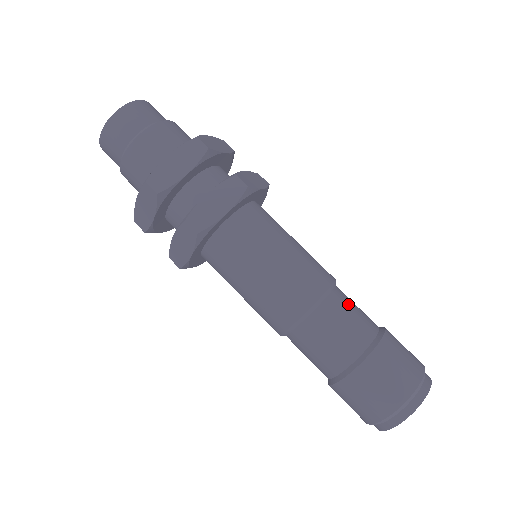
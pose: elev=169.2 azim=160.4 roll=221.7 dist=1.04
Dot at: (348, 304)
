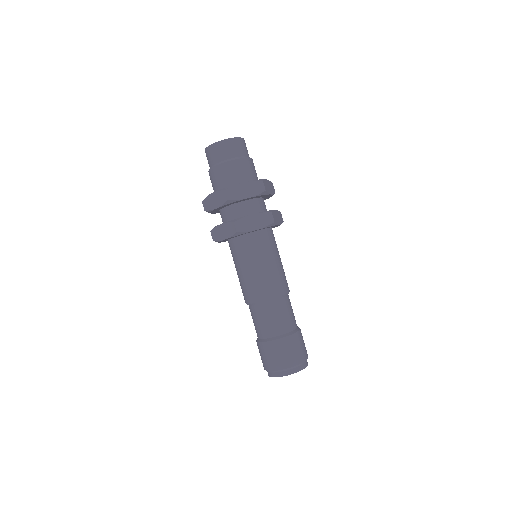
Dot at: (272, 313)
